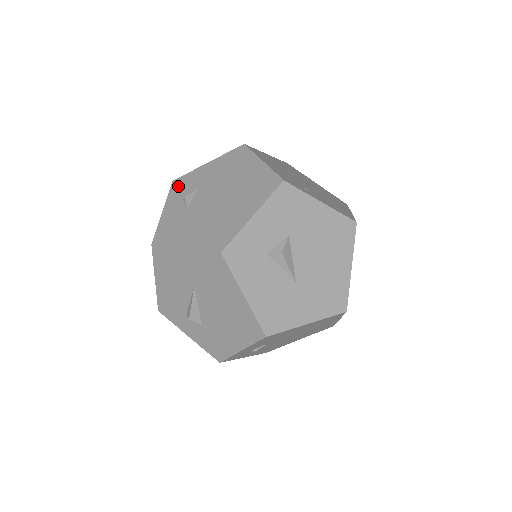
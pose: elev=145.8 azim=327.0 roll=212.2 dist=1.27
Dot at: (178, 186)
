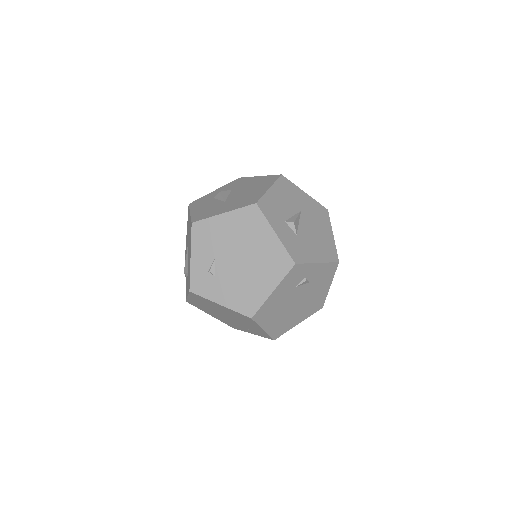
Dot at: occluded
